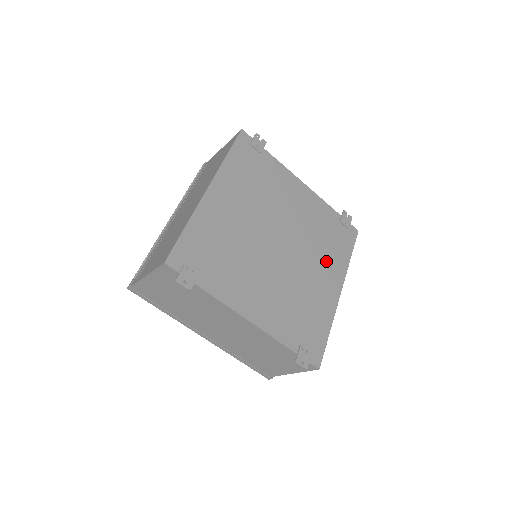
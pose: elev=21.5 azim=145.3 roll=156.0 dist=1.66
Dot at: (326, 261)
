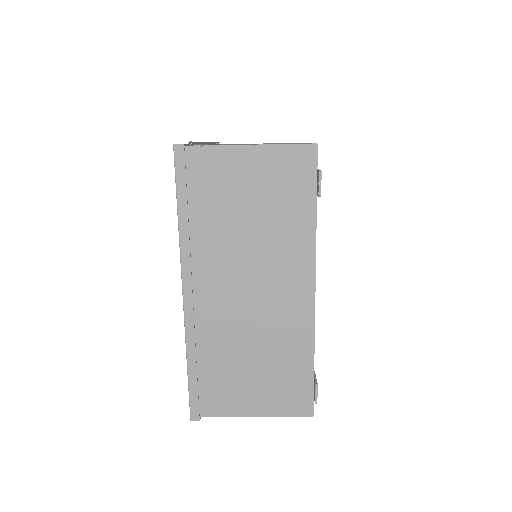
Dot at: occluded
